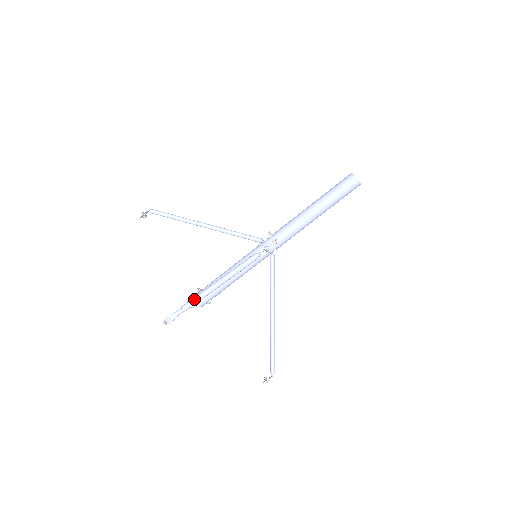
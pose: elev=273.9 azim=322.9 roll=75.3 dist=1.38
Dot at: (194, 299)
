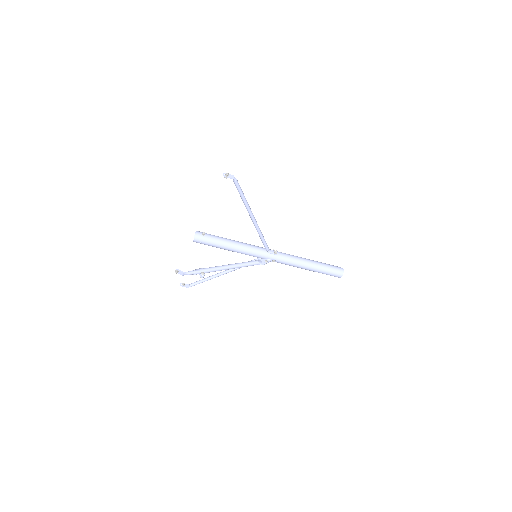
Dot at: (206, 272)
